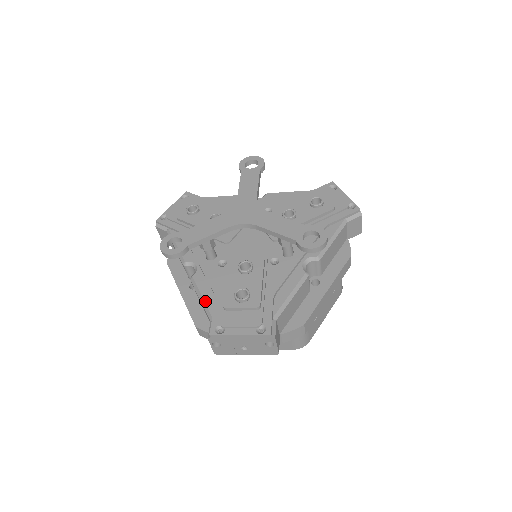
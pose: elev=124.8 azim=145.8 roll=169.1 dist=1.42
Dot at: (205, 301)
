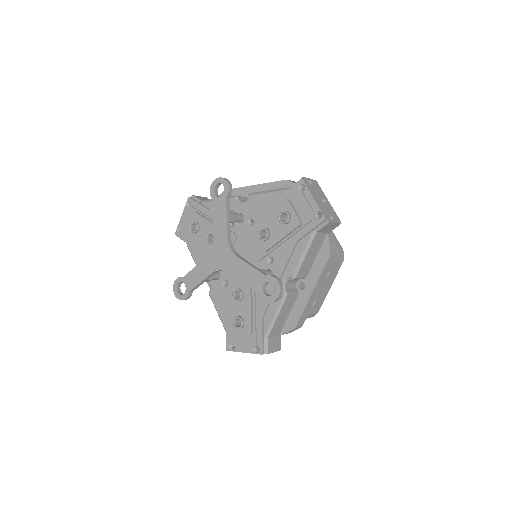
Dot at: (220, 318)
